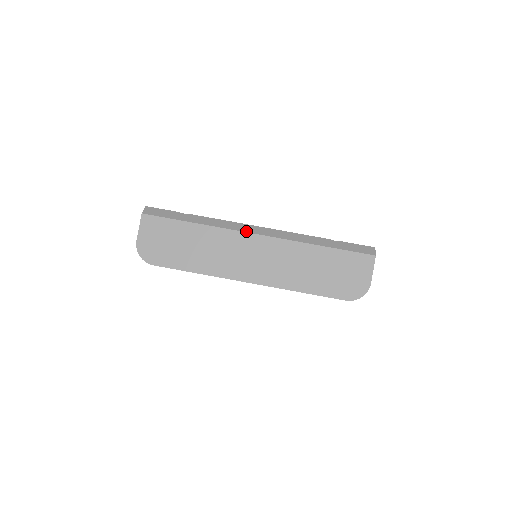
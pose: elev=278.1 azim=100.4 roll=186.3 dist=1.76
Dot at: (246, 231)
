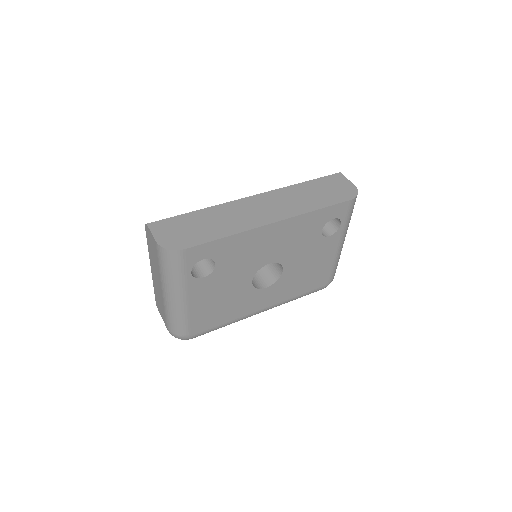
Dot at: (242, 198)
